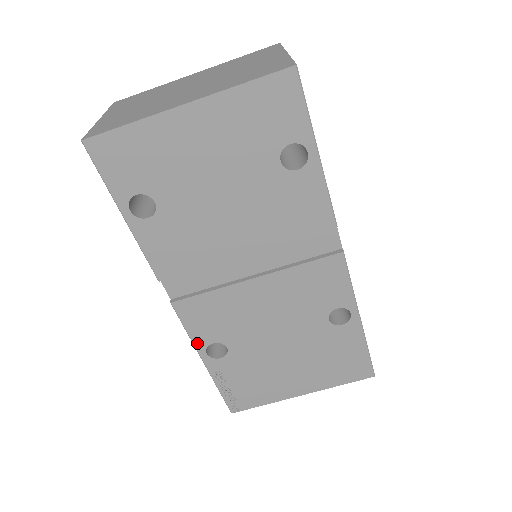
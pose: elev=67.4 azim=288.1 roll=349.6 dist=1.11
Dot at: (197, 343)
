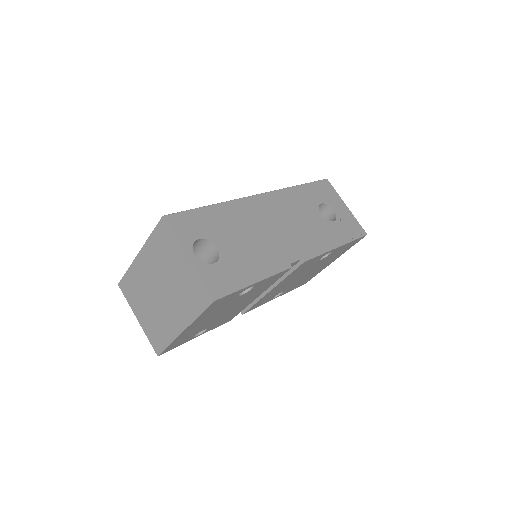
Dot at: occluded
